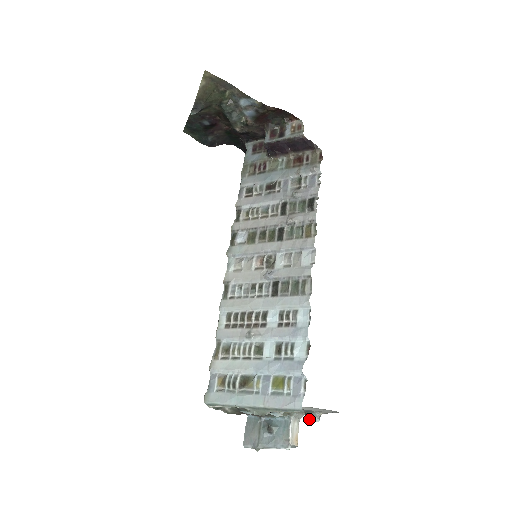
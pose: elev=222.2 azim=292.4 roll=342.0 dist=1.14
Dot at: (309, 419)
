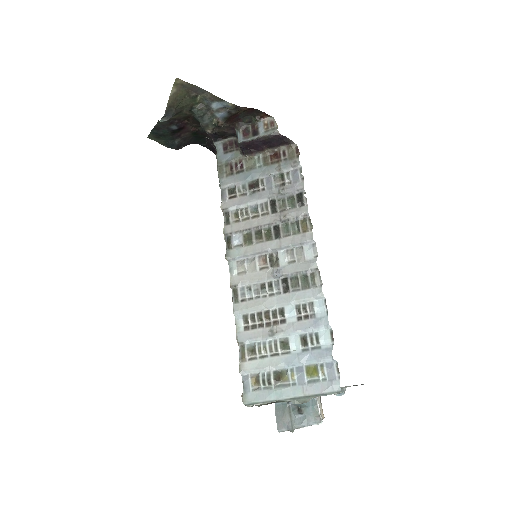
Dot at: (337, 395)
